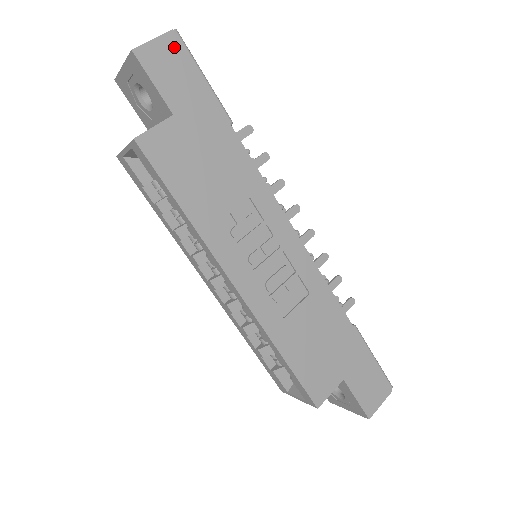
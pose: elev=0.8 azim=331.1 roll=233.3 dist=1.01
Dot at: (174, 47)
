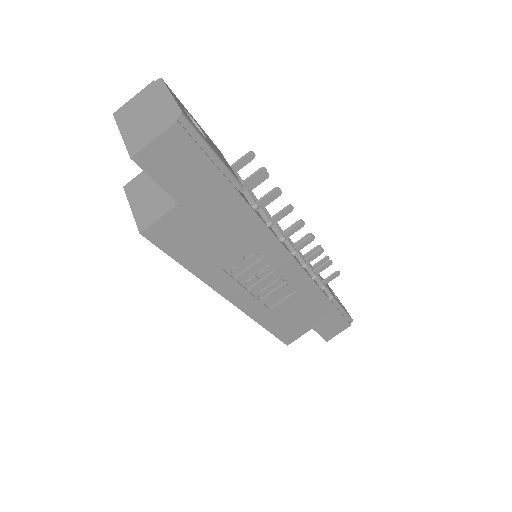
Dot at: (179, 140)
